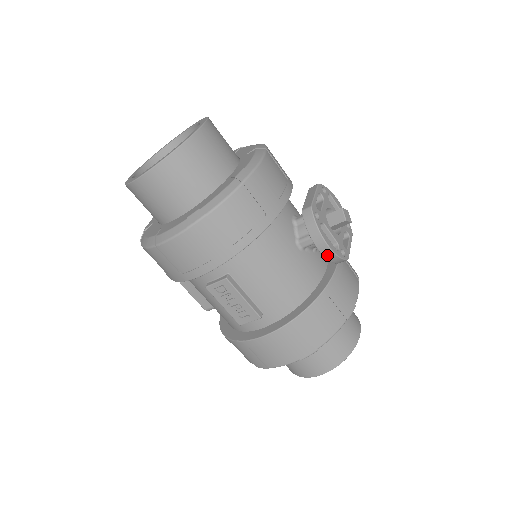
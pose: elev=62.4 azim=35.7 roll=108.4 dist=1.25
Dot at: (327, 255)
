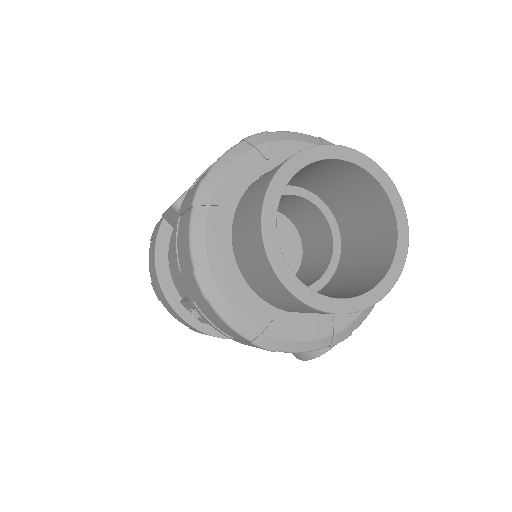
Dot at: (292, 353)
